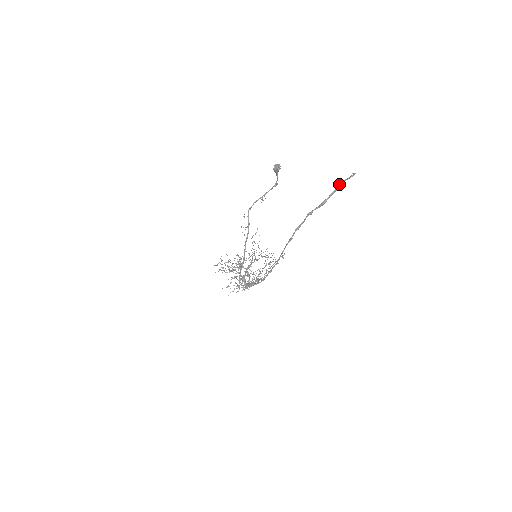
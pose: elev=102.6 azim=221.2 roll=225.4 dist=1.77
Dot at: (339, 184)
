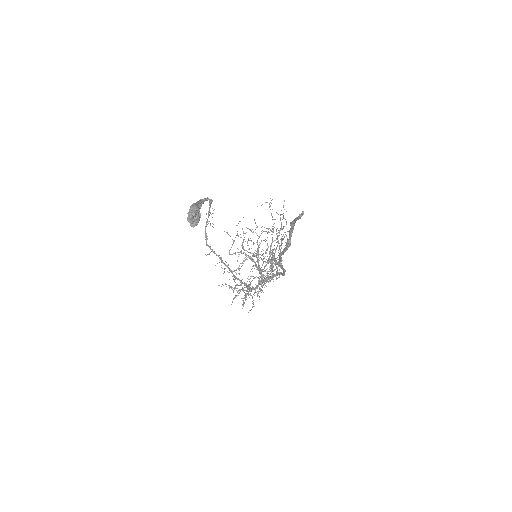
Dot at: (291, 224)
